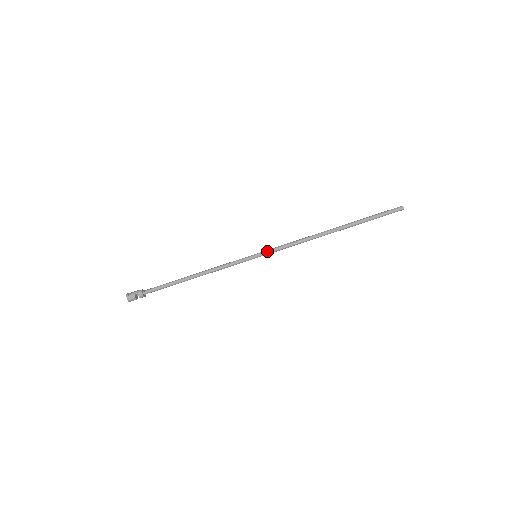
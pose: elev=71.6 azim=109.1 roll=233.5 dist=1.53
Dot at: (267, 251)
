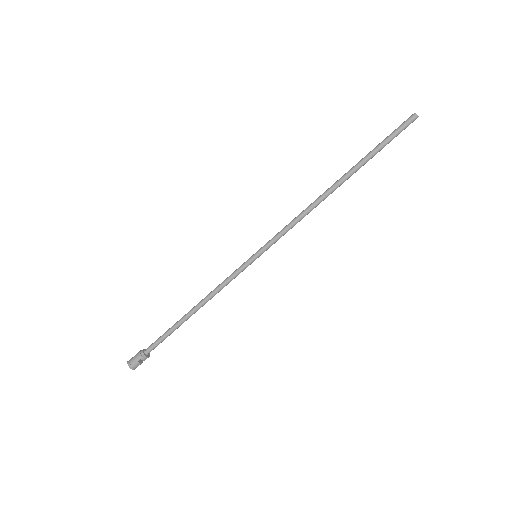
Dot at: (267, 246)
